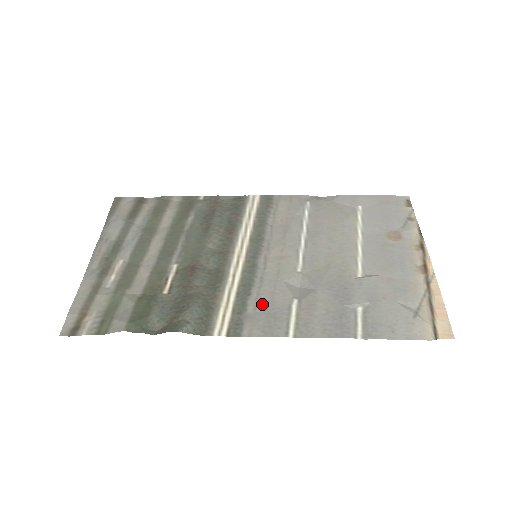
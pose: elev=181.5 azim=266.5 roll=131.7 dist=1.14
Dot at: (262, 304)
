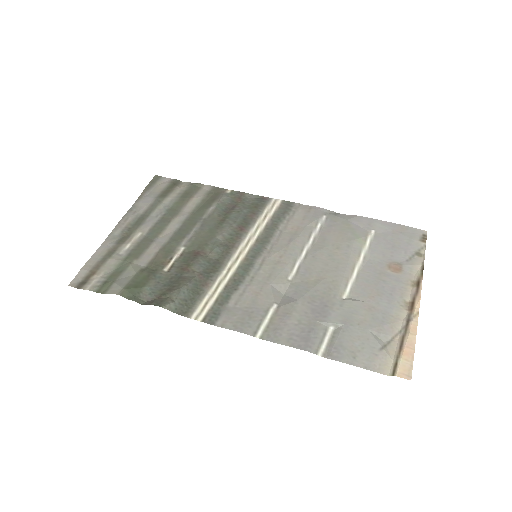
Dot at: (244, 301)
